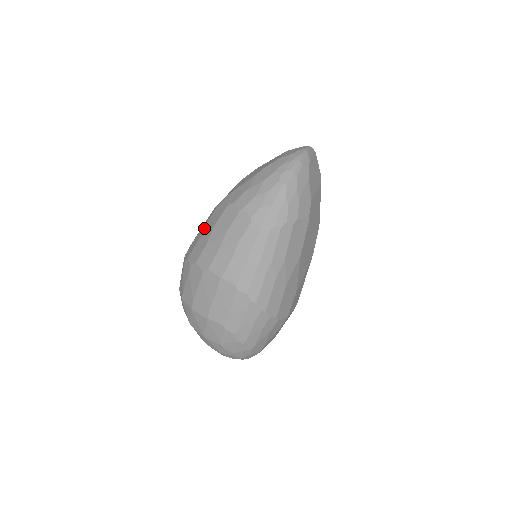
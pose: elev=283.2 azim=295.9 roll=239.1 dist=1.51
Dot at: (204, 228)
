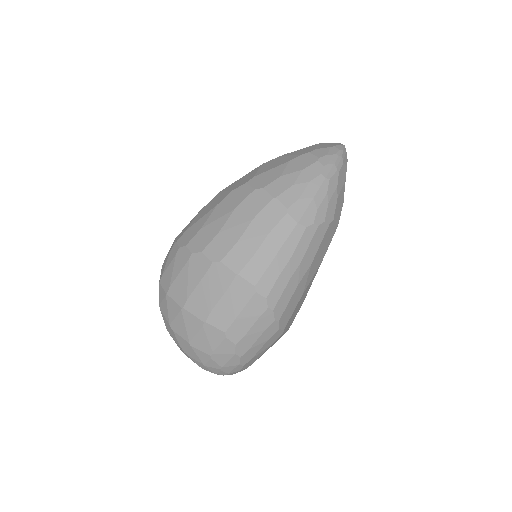
Dot at: (213, 212)
